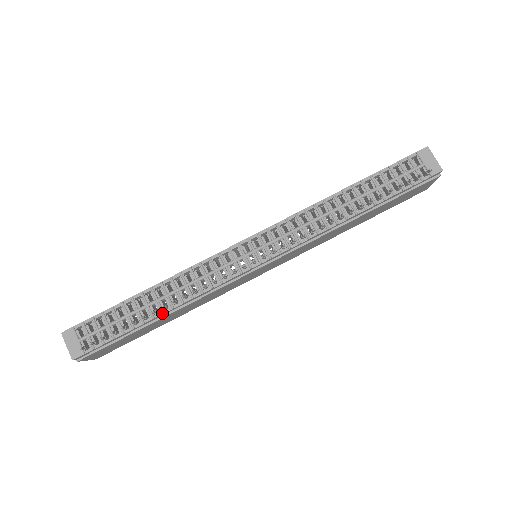
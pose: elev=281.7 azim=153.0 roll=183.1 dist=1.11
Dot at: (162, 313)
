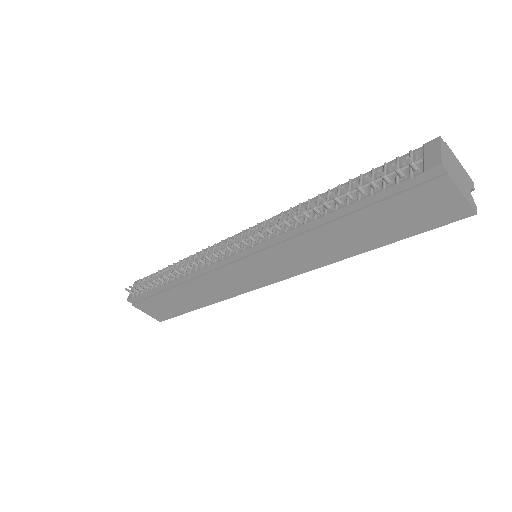
Dot at: (171, 280)
